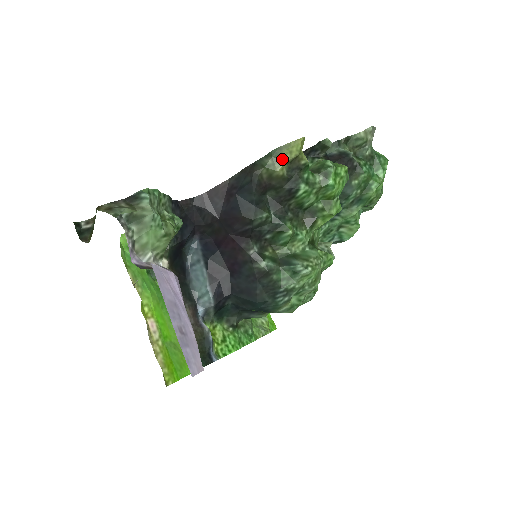
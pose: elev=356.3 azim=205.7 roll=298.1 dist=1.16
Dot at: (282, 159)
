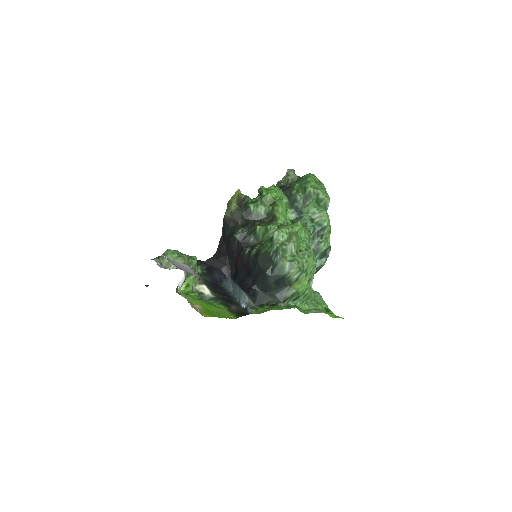
Dot at: (231, 203)
